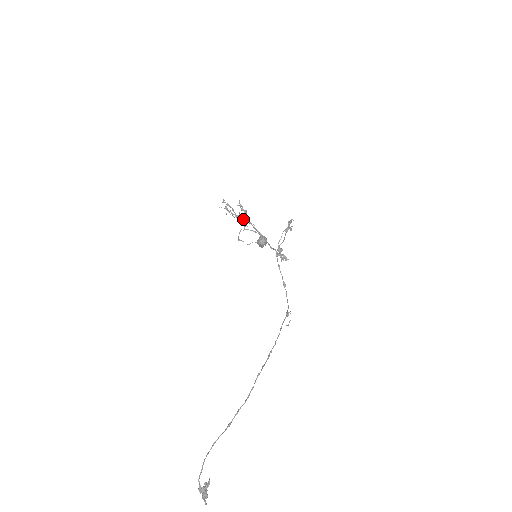
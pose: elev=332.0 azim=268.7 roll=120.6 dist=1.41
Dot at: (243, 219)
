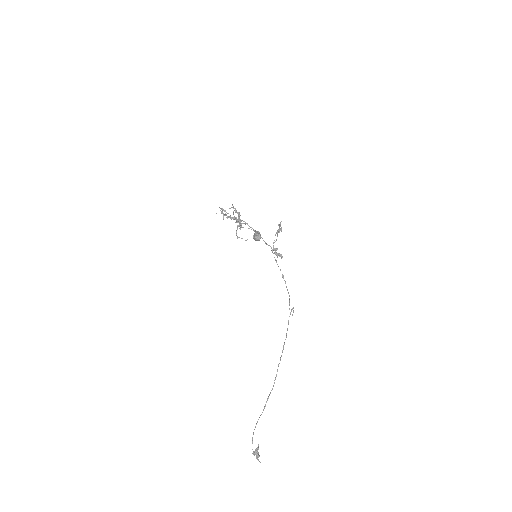
Dot at: (238, 222)
